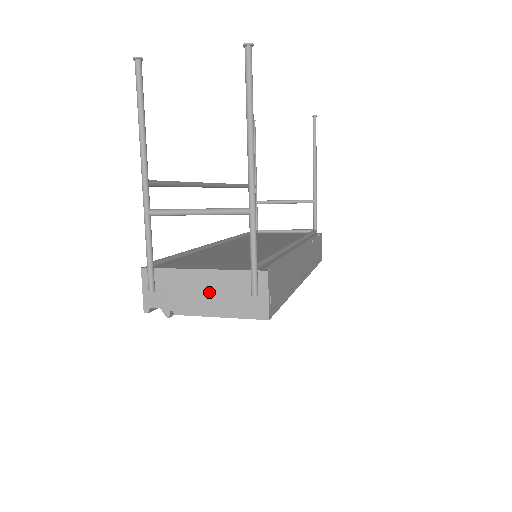
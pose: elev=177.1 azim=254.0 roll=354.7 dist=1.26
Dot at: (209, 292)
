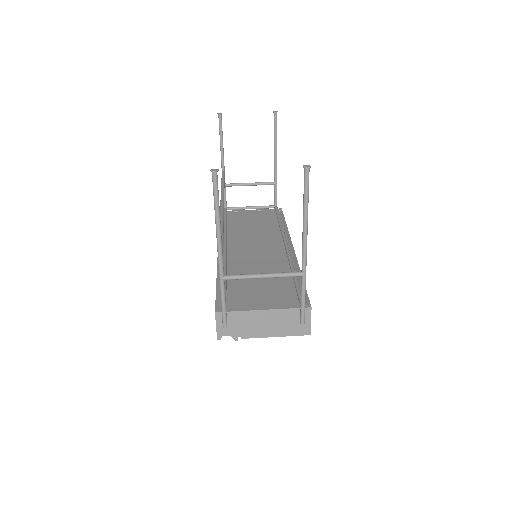
Dot at: (268, 323)
